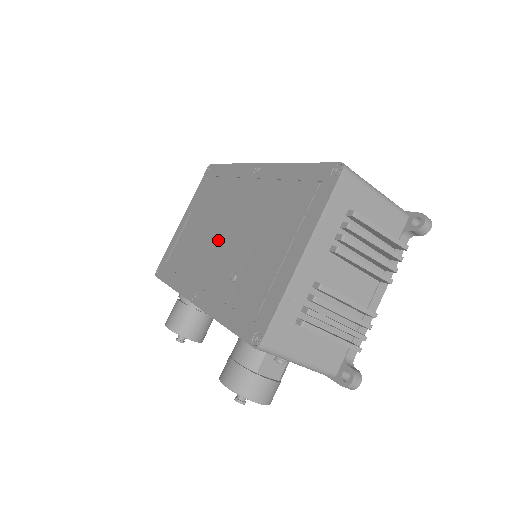
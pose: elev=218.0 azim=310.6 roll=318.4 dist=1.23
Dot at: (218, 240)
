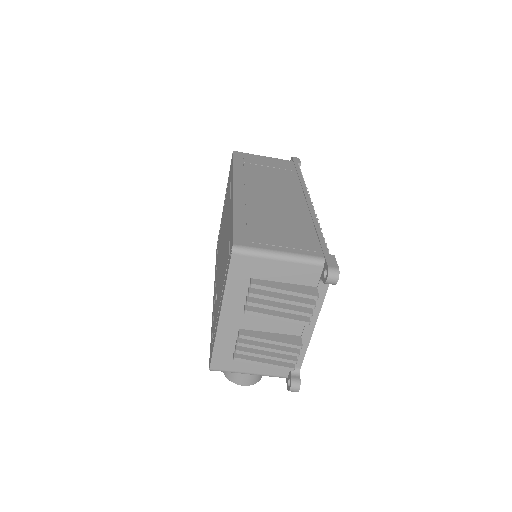
Dot at: (221, 249)
